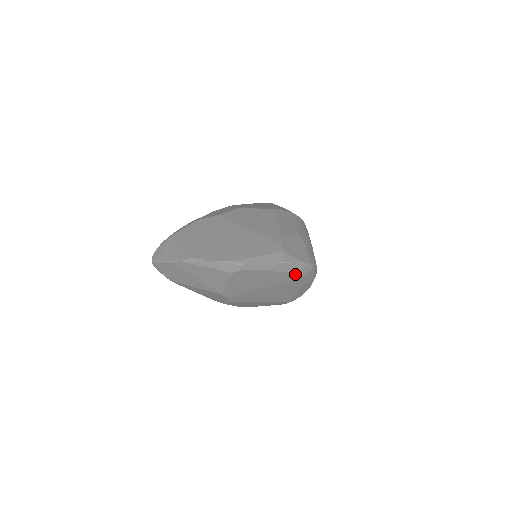
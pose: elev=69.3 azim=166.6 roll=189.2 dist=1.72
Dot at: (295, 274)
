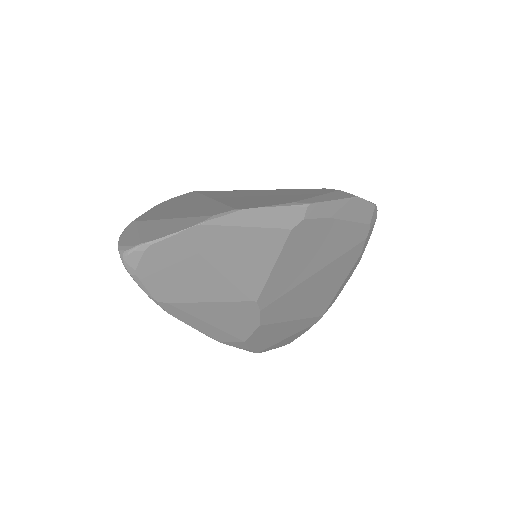
Dot at: (362, 228)
